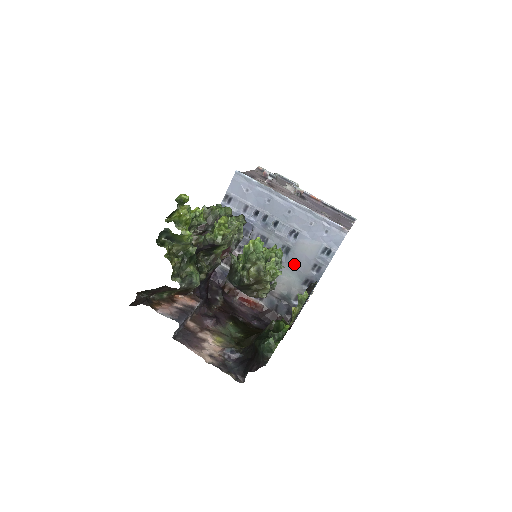
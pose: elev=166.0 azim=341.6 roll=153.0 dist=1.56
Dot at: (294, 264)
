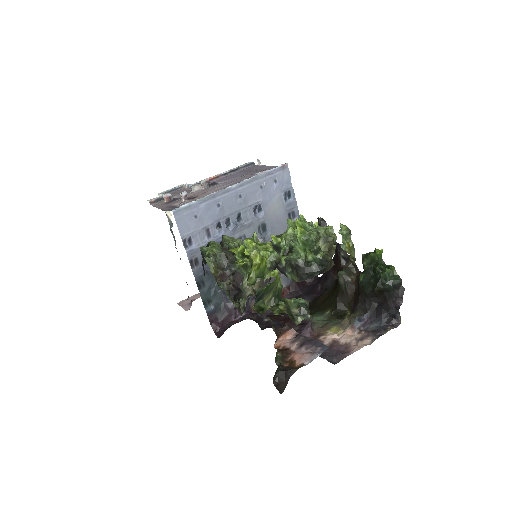
Dot at: (277, 231)
